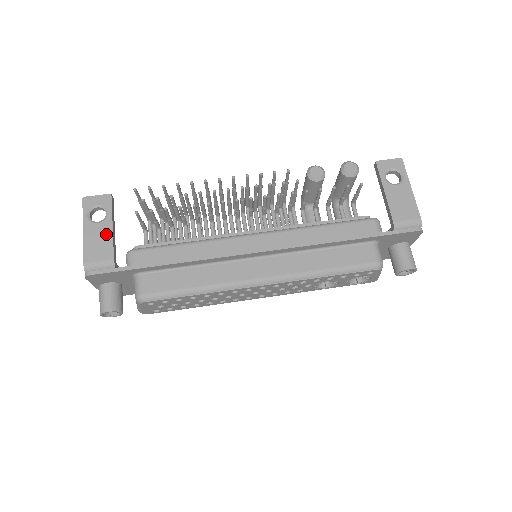
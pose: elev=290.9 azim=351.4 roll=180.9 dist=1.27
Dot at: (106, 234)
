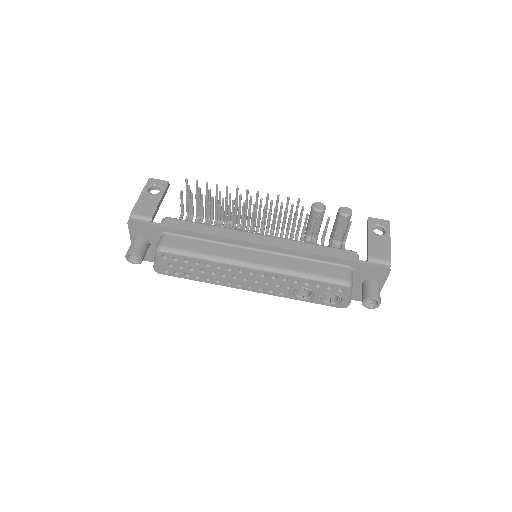
Dot at: (154, 201)
